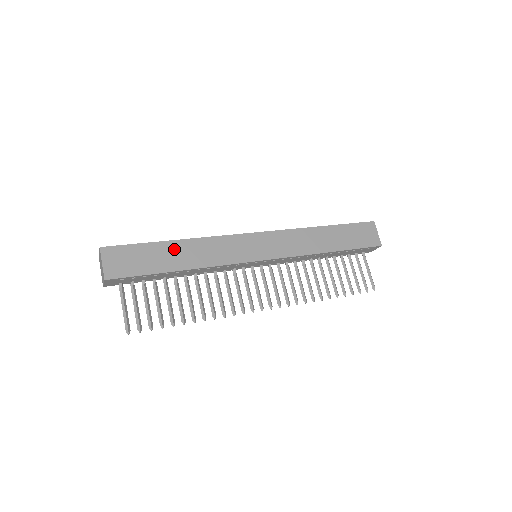
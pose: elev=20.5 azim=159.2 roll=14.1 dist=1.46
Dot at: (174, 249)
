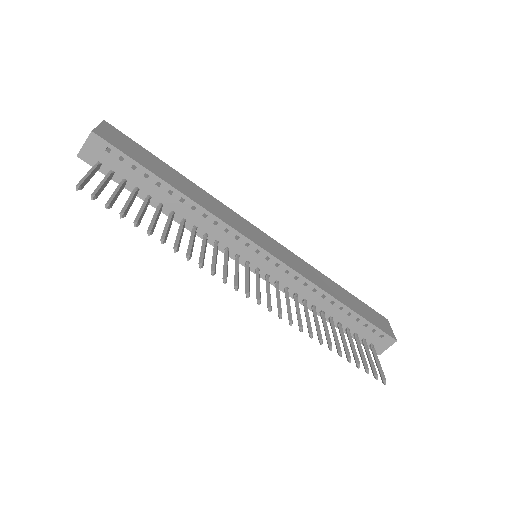
Dot at: (177, 176)
